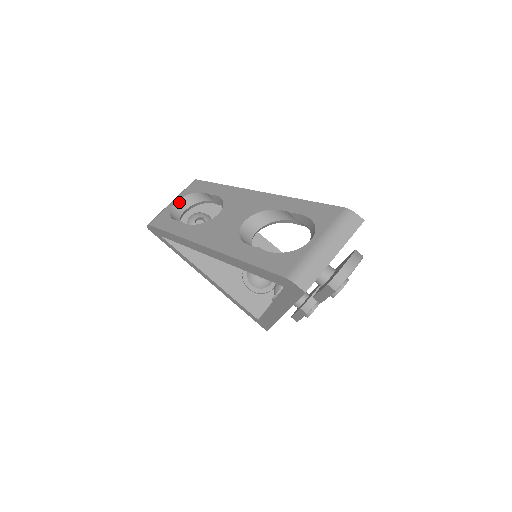
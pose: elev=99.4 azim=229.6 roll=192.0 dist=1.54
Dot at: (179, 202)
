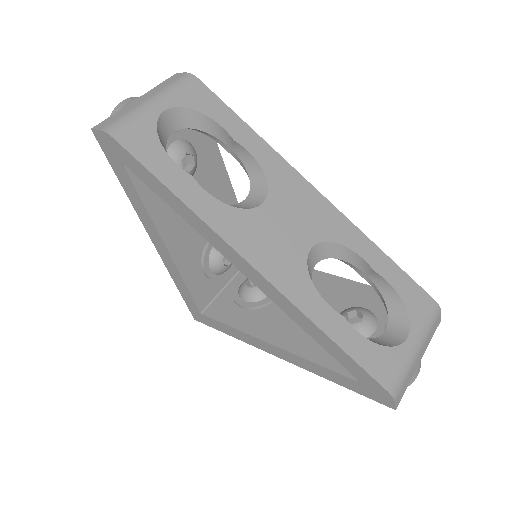
Dot at: (169, 113)
